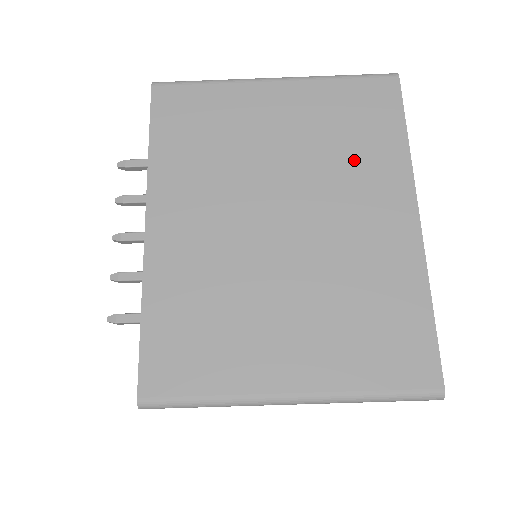
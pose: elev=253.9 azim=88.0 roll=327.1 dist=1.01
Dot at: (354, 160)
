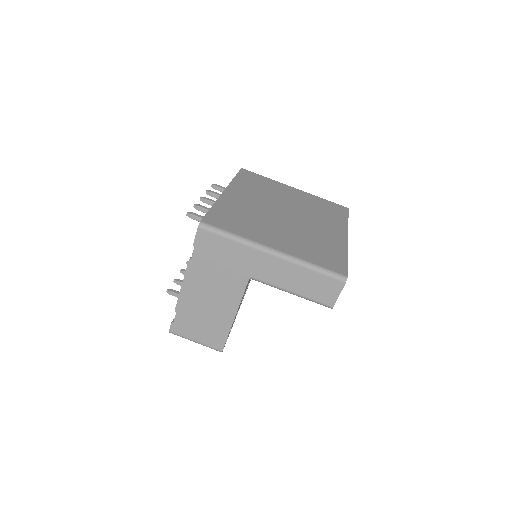
Dot at: (323, 215)
